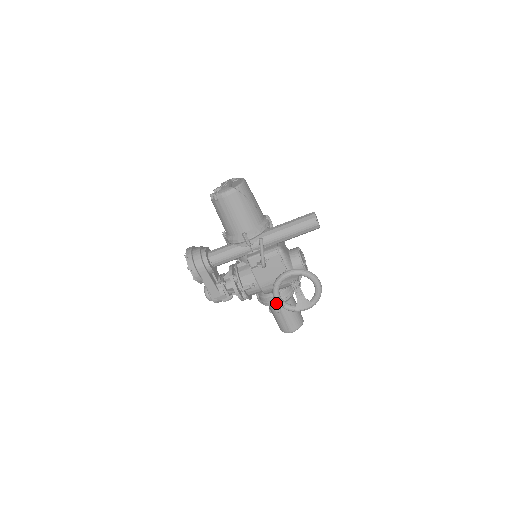
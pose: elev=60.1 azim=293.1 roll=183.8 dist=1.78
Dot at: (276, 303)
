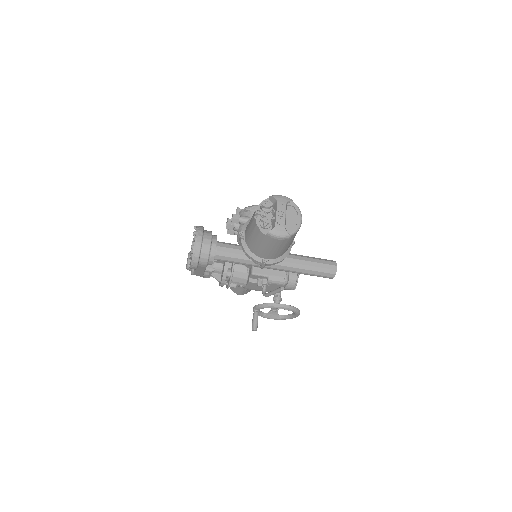
Dot at: (256, 322)
